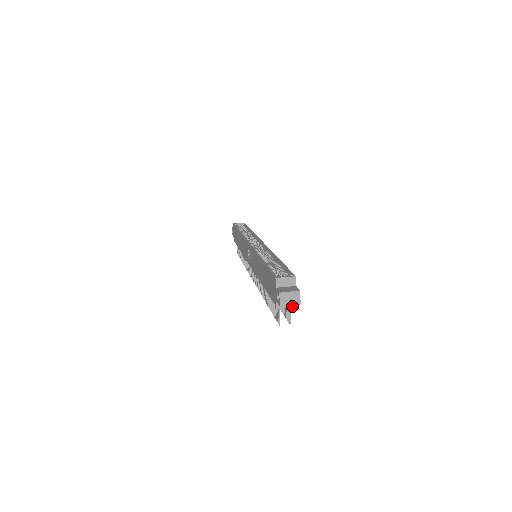
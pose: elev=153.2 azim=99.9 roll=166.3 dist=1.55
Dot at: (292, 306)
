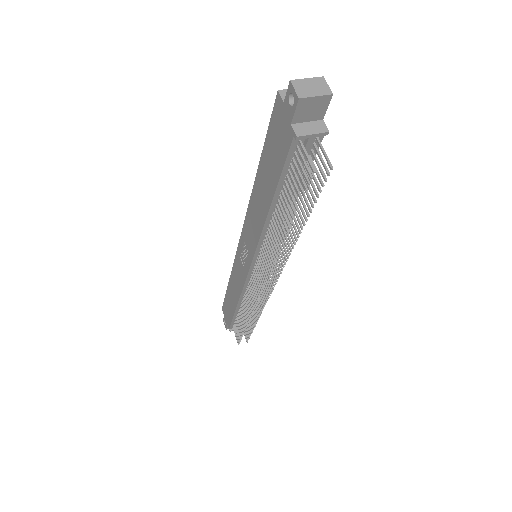
Dot at: (322, 131)
